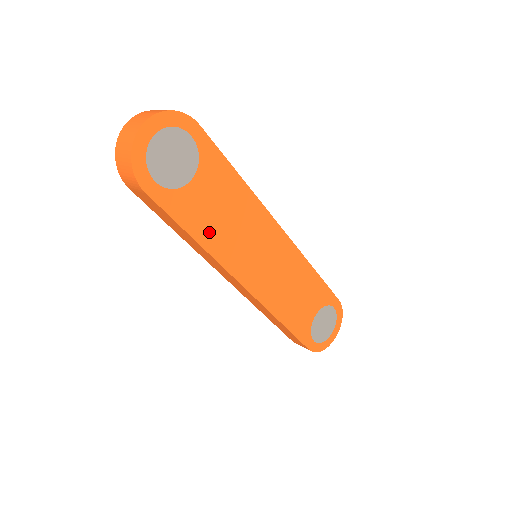
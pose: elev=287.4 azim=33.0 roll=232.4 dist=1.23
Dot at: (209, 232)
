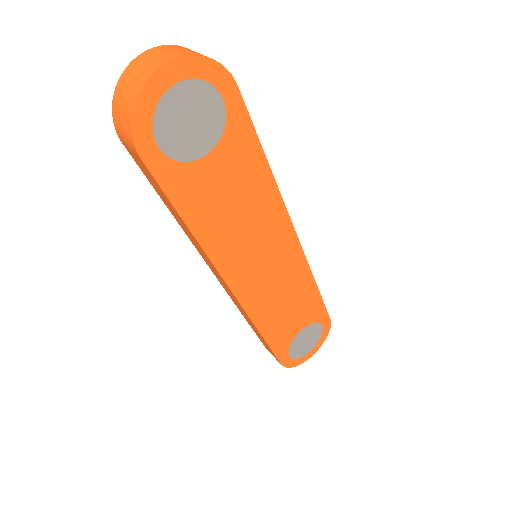
Dot at: (210, 223)
